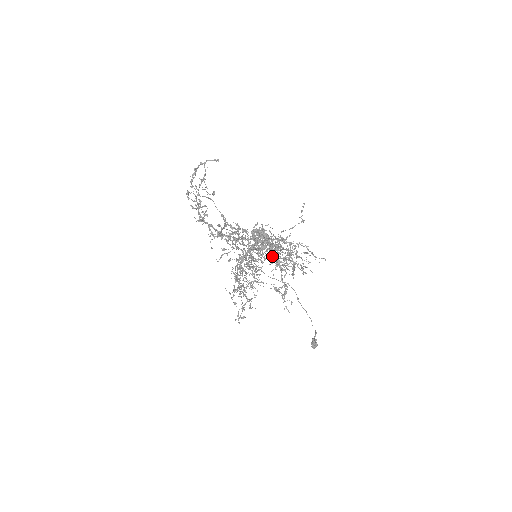
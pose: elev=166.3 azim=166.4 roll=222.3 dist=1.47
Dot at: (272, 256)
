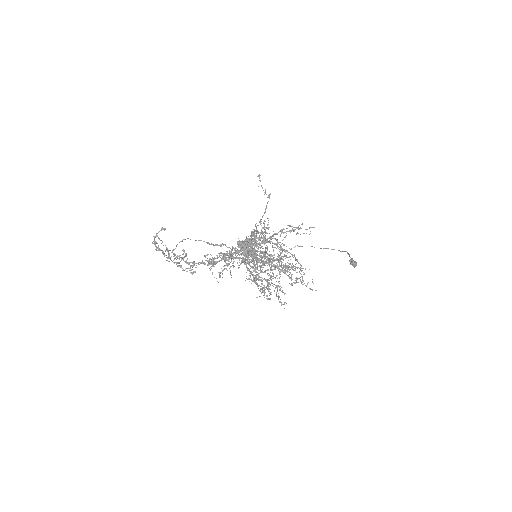
Dot at: occluded
